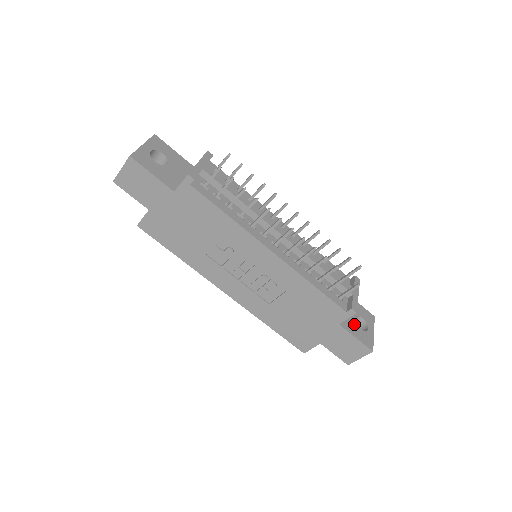
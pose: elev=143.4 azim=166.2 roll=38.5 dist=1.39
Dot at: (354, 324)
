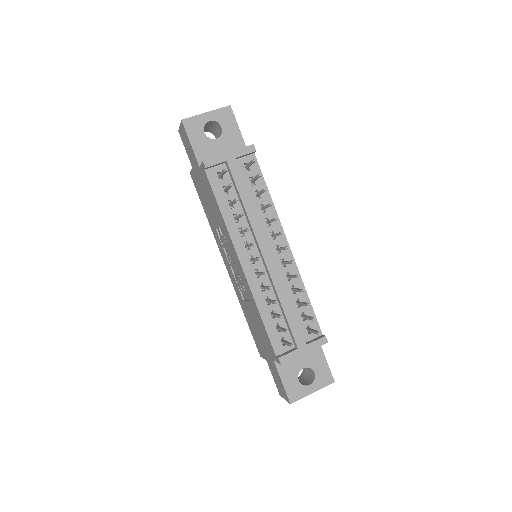
Dot at: (295, 371)
